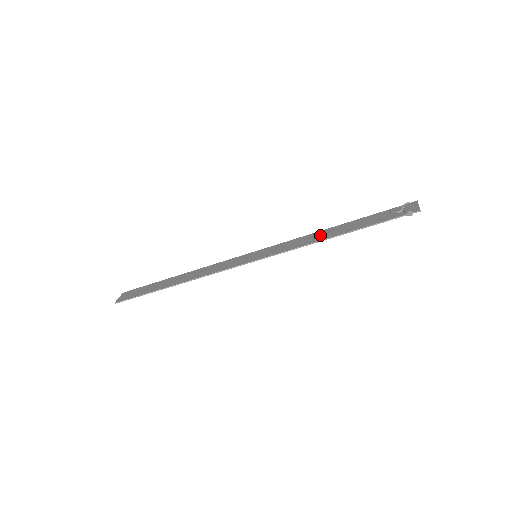
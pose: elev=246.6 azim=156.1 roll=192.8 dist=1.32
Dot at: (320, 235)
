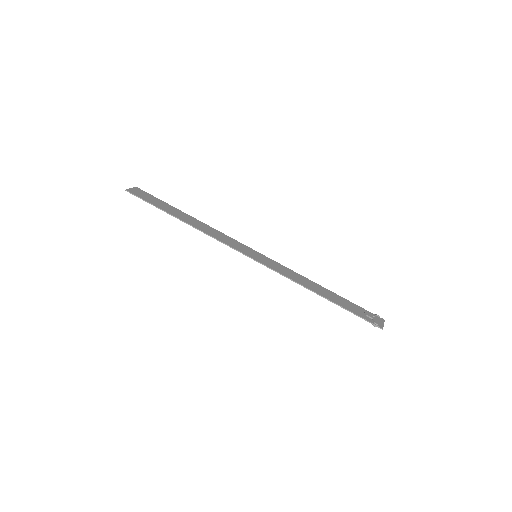
Dot at: (309, 284)
